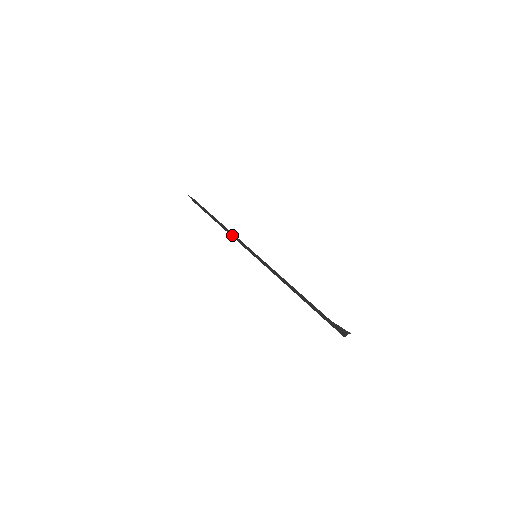
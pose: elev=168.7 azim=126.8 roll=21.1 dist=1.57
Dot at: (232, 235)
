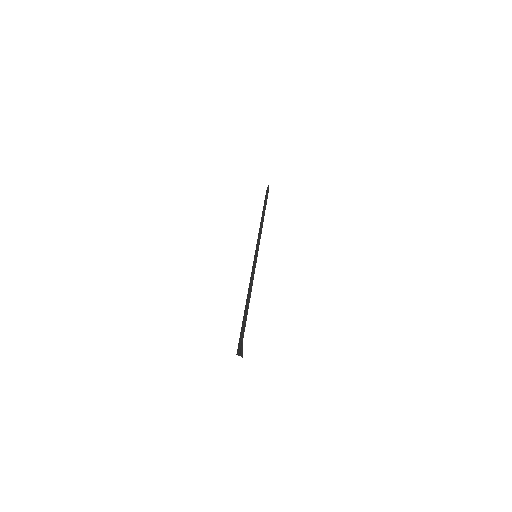
Dot at: (259, 231)
